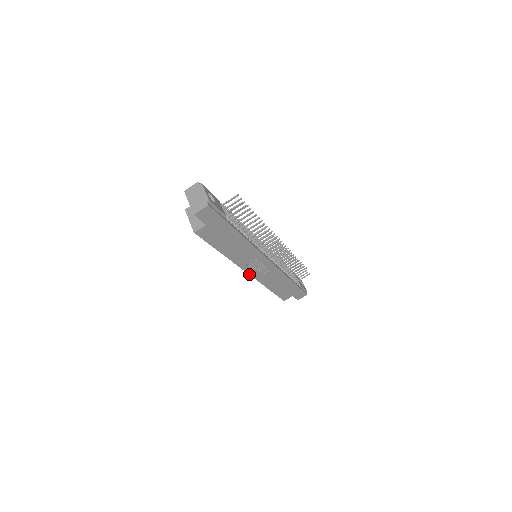
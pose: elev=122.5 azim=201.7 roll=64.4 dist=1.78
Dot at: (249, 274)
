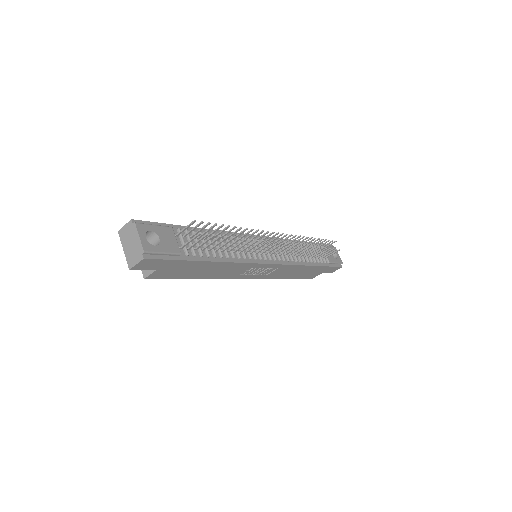
Dot at: (250, 278)
